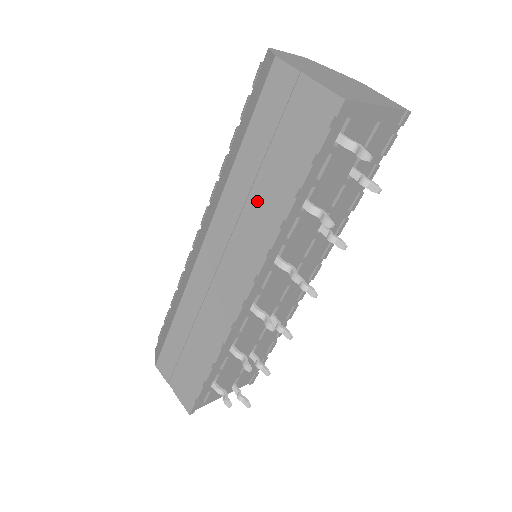
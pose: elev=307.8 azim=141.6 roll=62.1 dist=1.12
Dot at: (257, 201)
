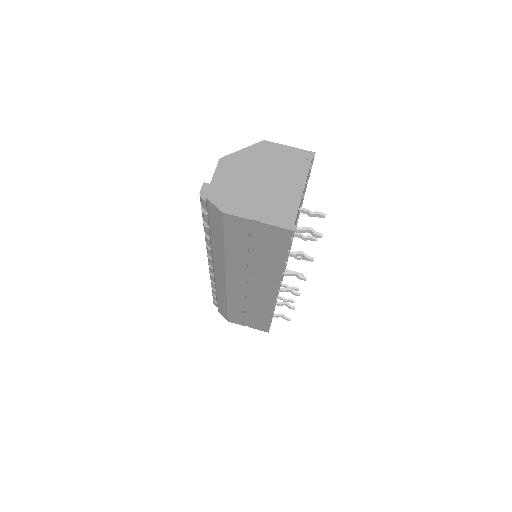
Dot at: (257, 266)
